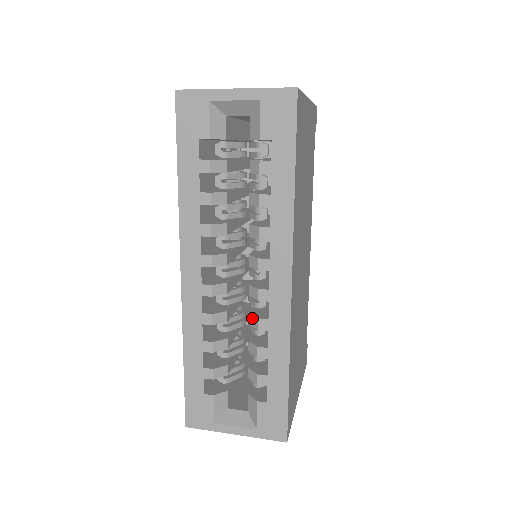
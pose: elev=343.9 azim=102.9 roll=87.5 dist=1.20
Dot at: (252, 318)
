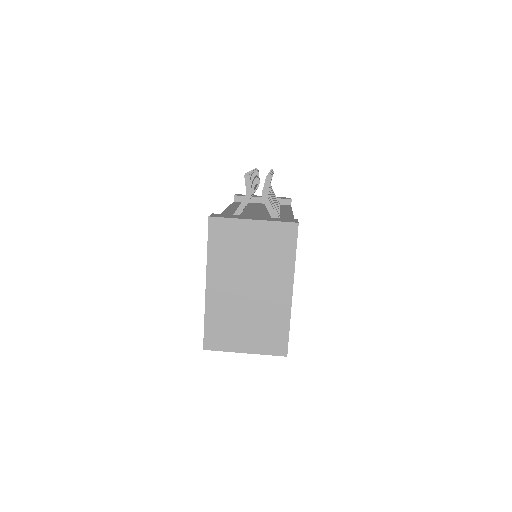
Dot at: occluded
